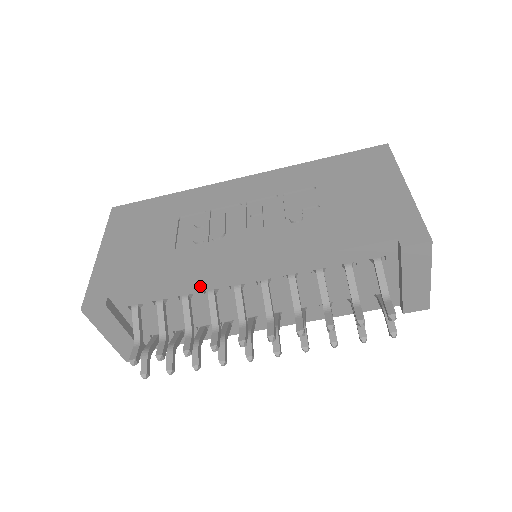
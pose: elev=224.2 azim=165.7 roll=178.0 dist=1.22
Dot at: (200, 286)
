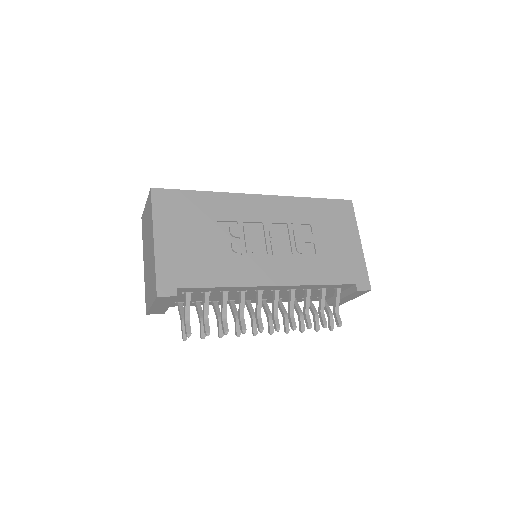
Dot at: (240, 289)
